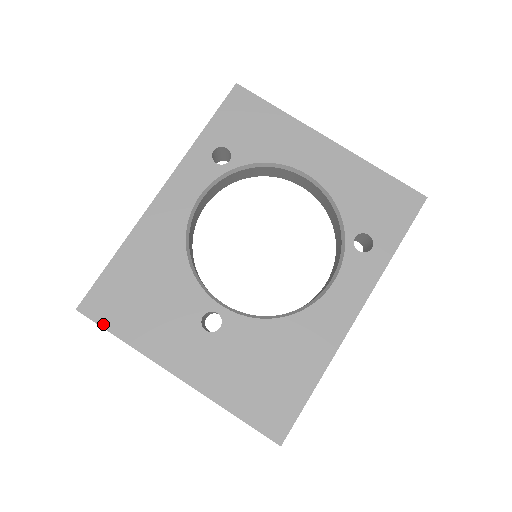
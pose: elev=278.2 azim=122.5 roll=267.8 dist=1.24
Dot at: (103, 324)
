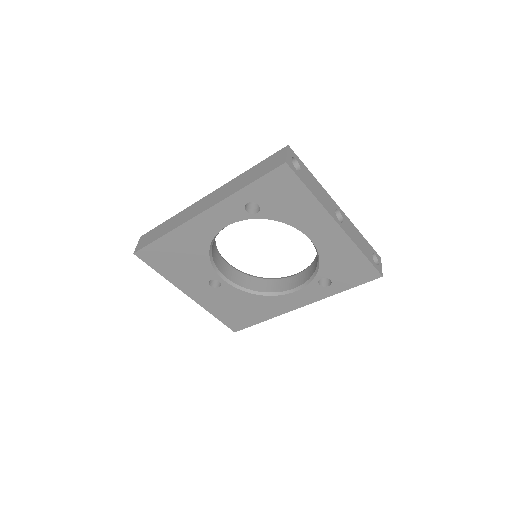
Dot at: (150, 265)
